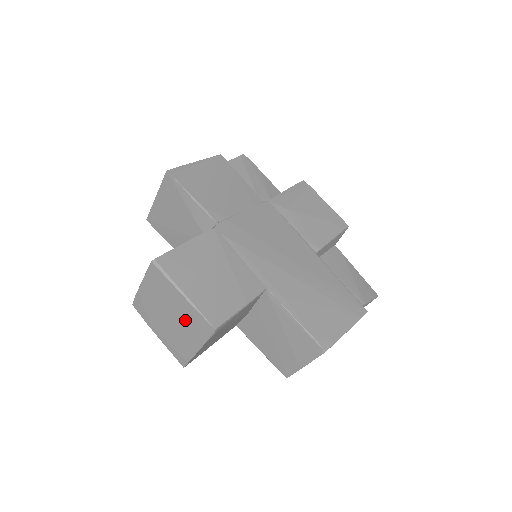
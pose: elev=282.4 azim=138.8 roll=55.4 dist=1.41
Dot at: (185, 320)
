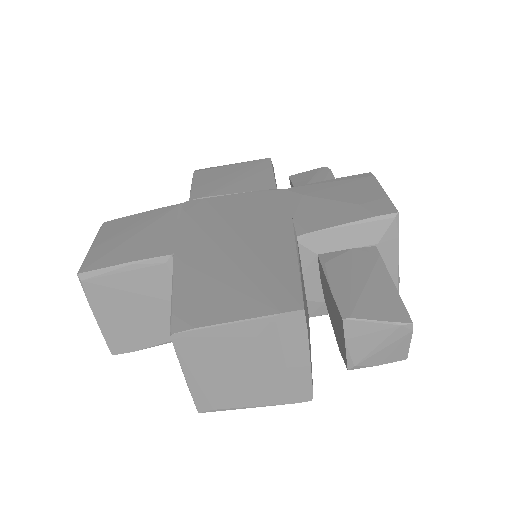
Dot at: occluded
